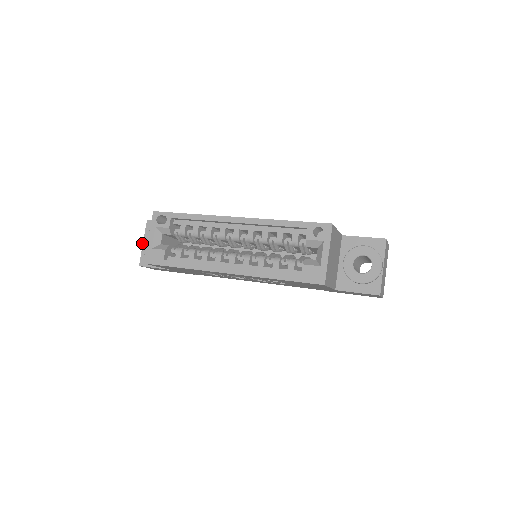
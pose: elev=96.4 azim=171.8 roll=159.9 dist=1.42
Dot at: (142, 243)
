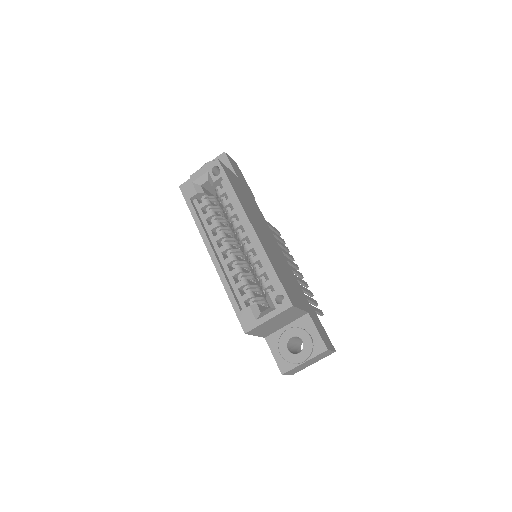
Dot at: (205, 164)
